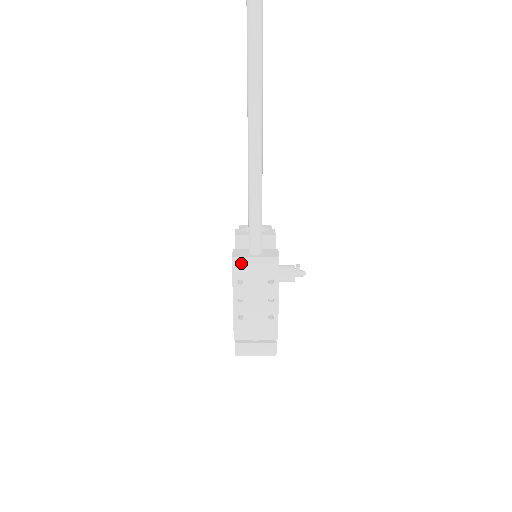
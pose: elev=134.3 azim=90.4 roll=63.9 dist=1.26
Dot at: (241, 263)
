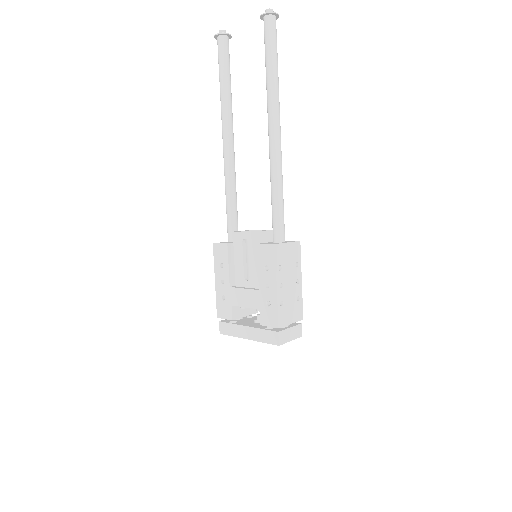
Dot at: (280, 249)
